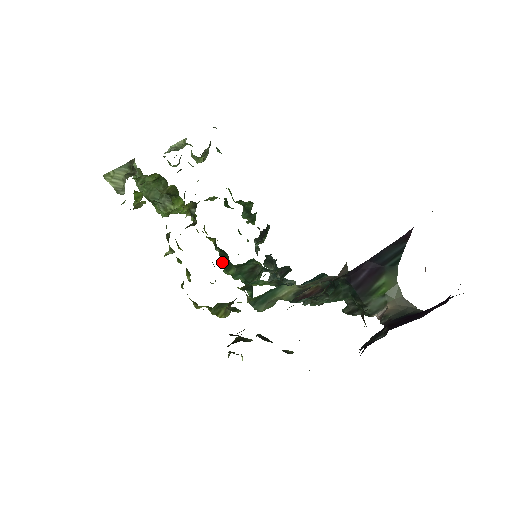
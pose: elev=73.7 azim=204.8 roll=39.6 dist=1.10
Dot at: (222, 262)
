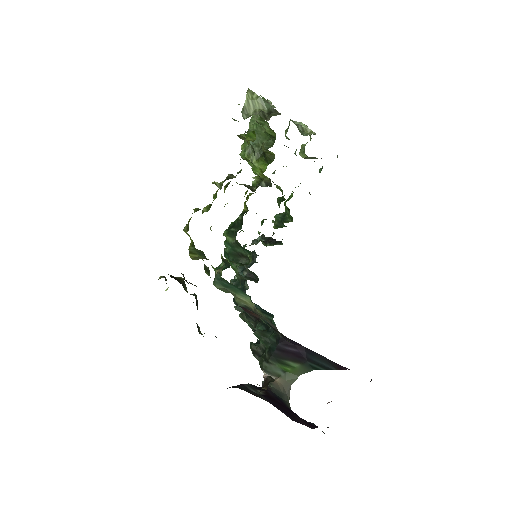
Dot at: (231, 225)
